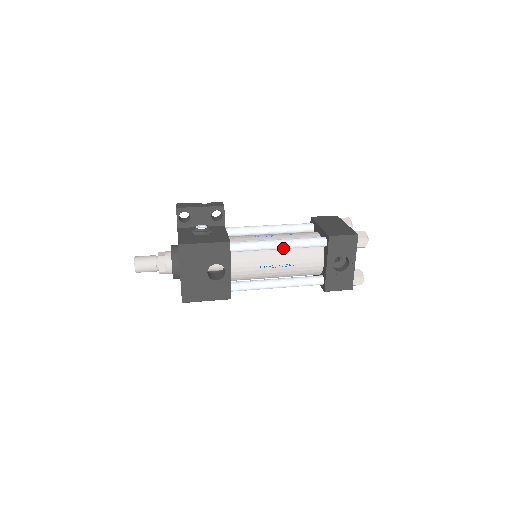
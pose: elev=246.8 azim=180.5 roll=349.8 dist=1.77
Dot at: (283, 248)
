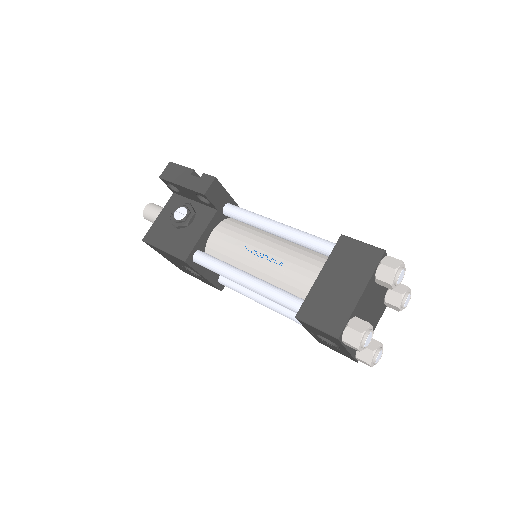
Dot at: occluded
